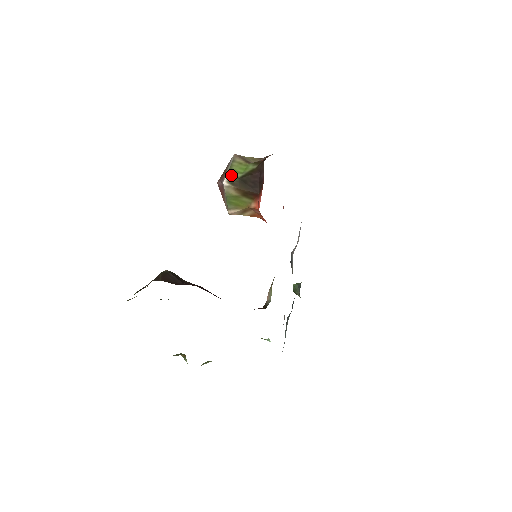
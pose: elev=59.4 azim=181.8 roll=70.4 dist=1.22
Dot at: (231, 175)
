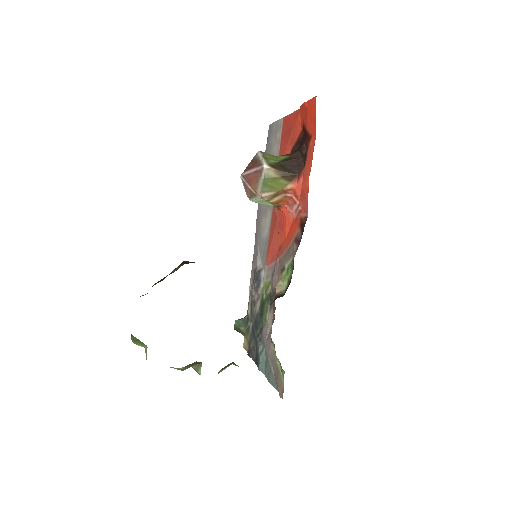
Dot at: (268, 161)
